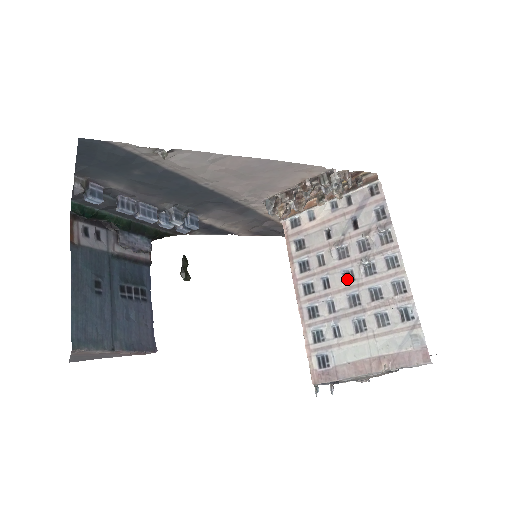
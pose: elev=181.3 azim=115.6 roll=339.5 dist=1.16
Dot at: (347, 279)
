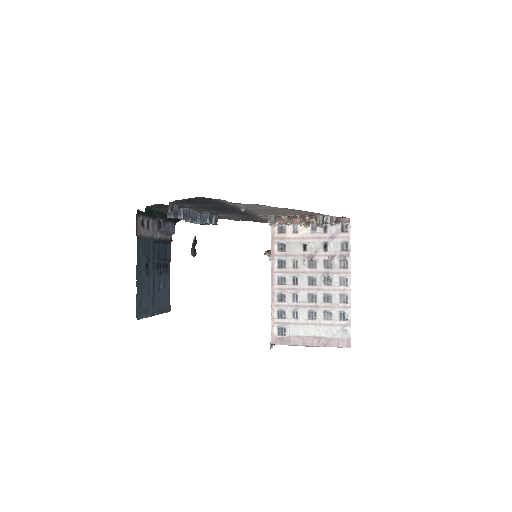
Dot at: (311, 283)
